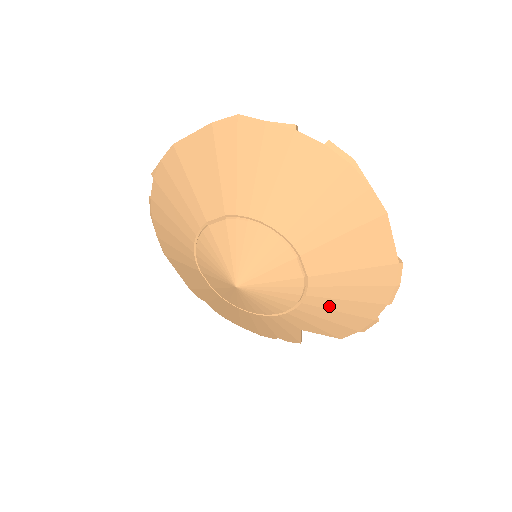
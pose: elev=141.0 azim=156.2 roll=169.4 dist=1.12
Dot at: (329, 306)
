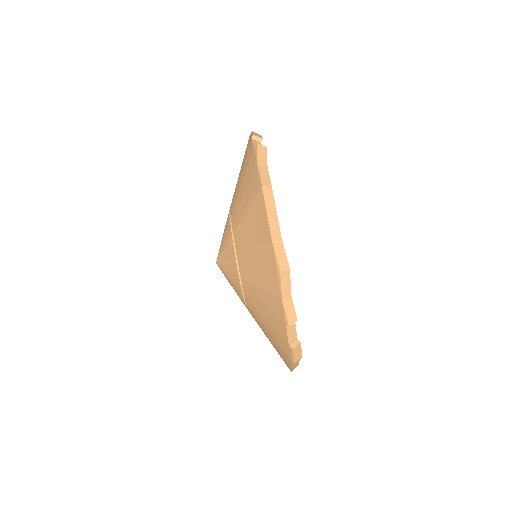
Dot at: occluded
